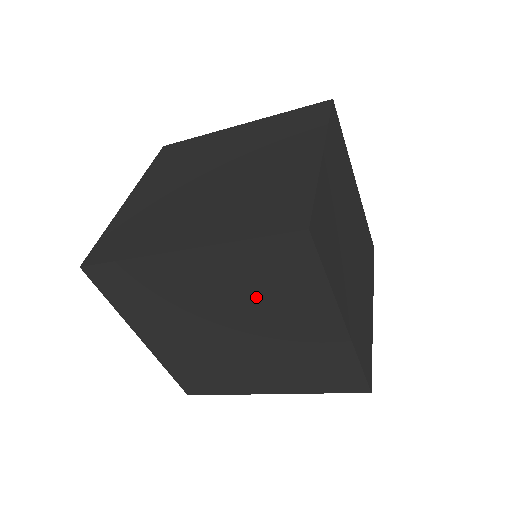
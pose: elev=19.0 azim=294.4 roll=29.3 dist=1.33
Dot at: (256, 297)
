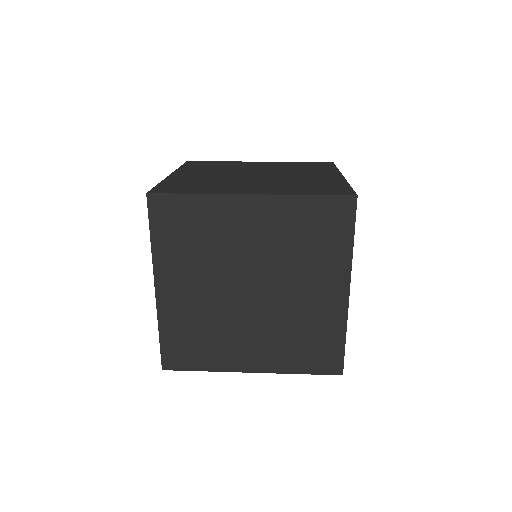
Dot at: occluded
